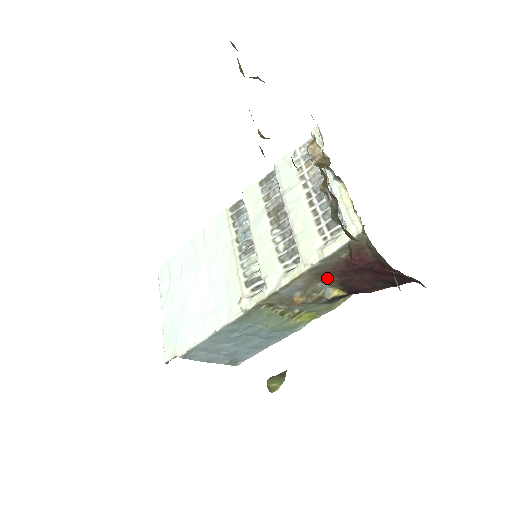
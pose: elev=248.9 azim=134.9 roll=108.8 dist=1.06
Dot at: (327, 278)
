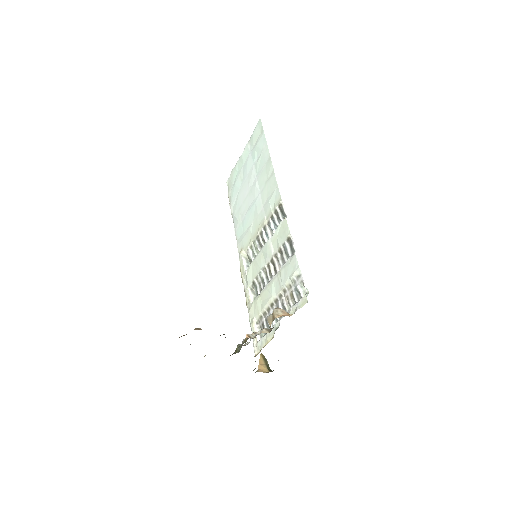
Dot at: occluded
